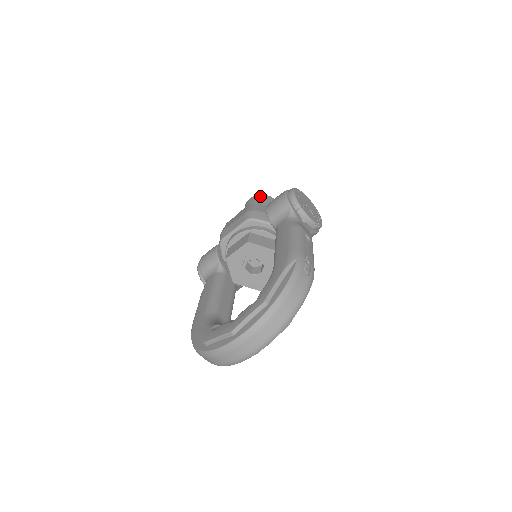
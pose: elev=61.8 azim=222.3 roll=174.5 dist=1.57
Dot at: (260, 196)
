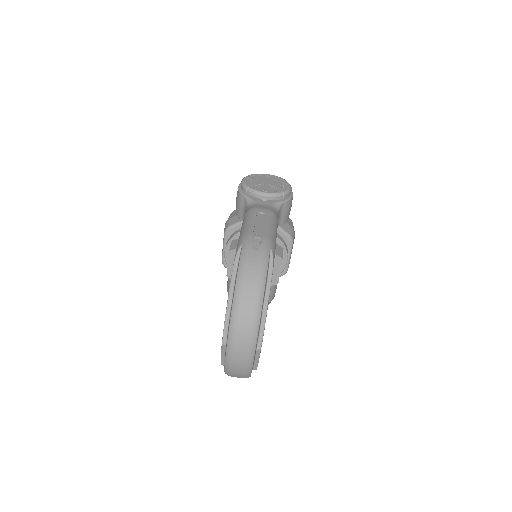
Dot at: occluded
